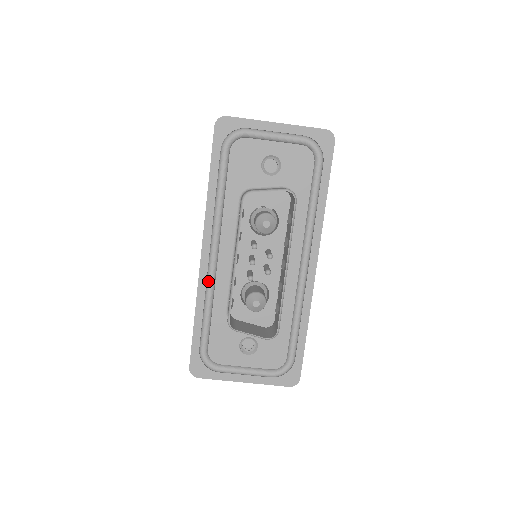
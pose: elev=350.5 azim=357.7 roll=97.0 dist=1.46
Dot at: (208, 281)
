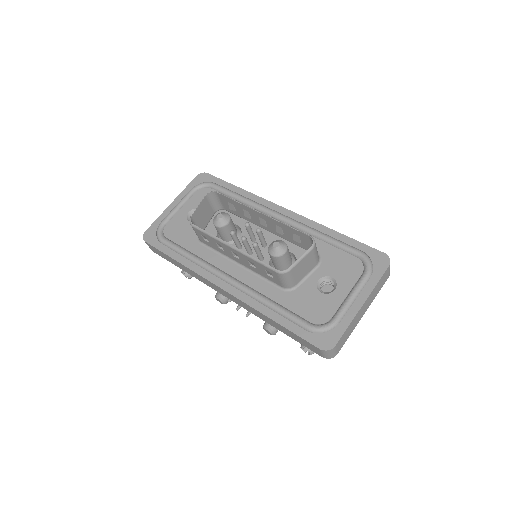
Dot at: (247, 292)
